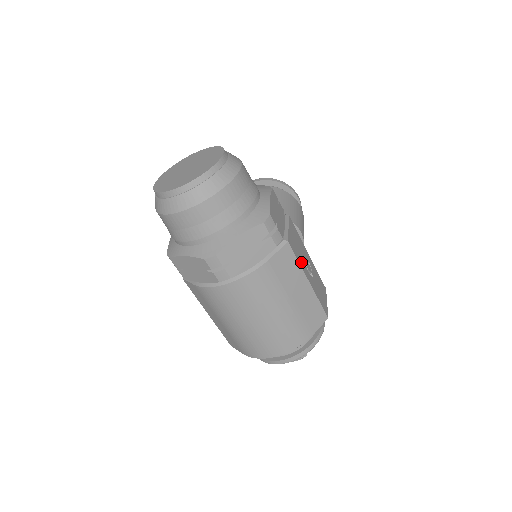
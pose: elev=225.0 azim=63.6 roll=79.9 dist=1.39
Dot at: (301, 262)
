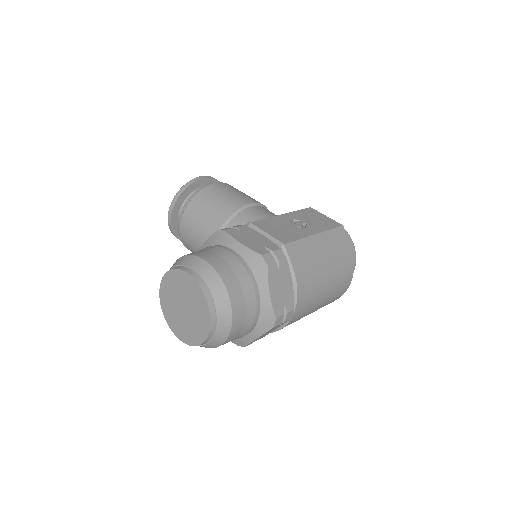
Dot at: (298, 234)
